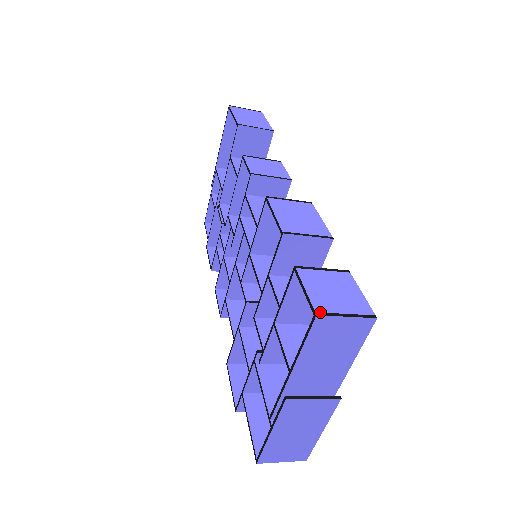
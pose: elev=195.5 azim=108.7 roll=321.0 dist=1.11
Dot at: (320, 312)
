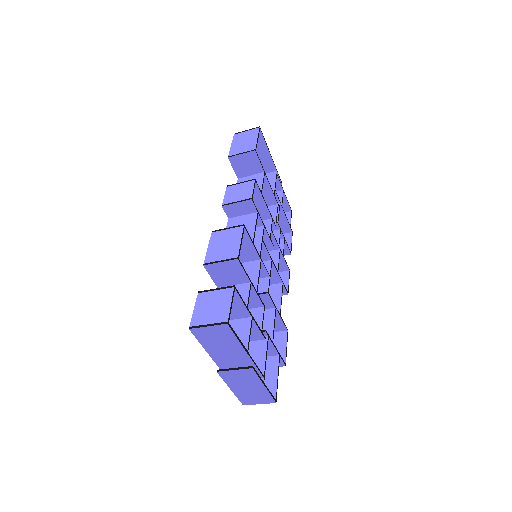
Dot at: (192, 326)
